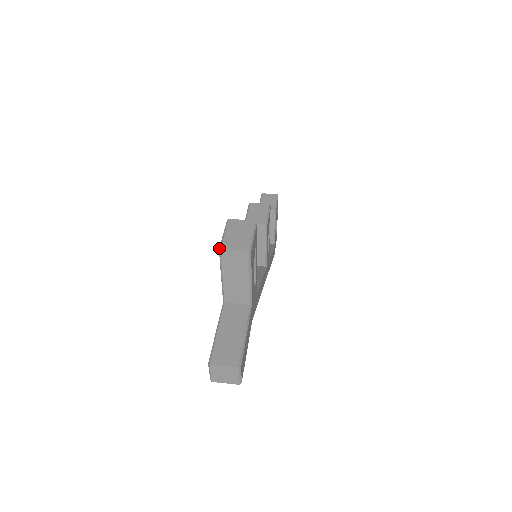
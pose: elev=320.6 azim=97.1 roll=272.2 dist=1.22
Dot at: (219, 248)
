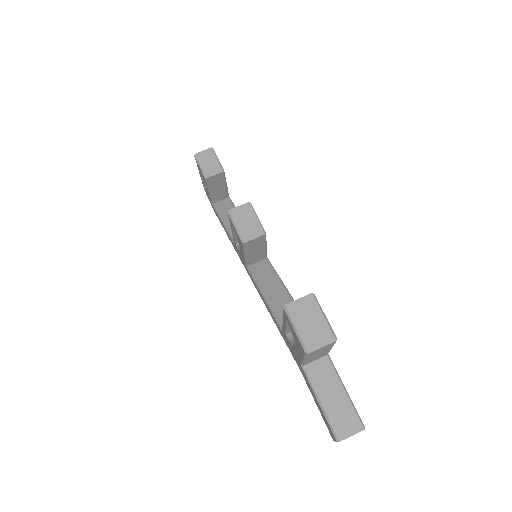
Dot at: (305, 353)
